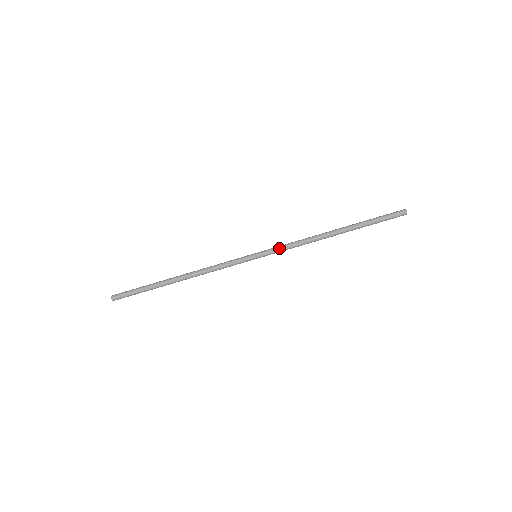
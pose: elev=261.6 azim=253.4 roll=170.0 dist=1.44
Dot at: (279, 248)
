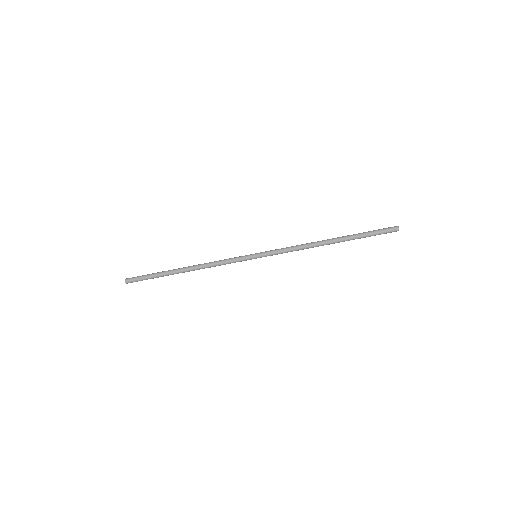
Dot at: (278, 253)
